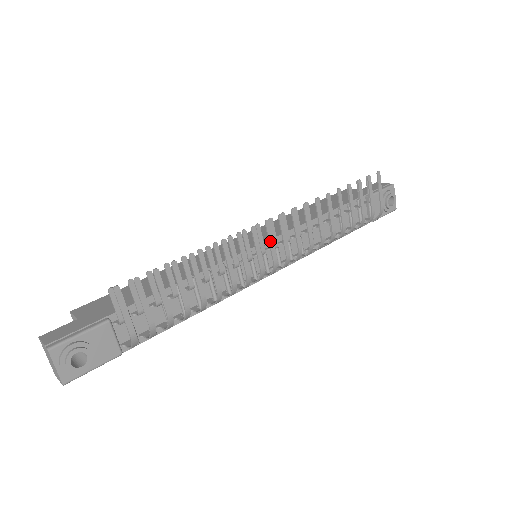
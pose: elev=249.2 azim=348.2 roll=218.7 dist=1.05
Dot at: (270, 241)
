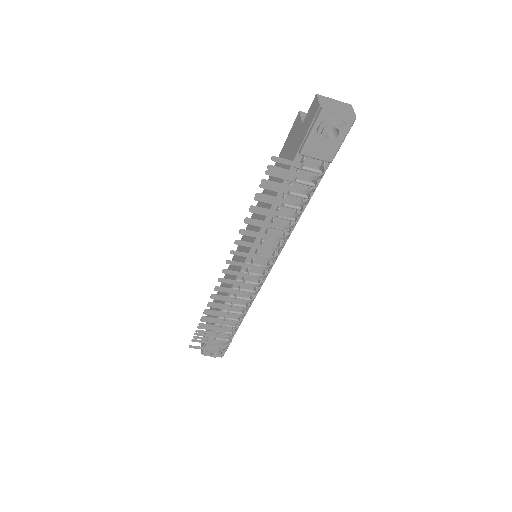
Dot at: (234, 284)
